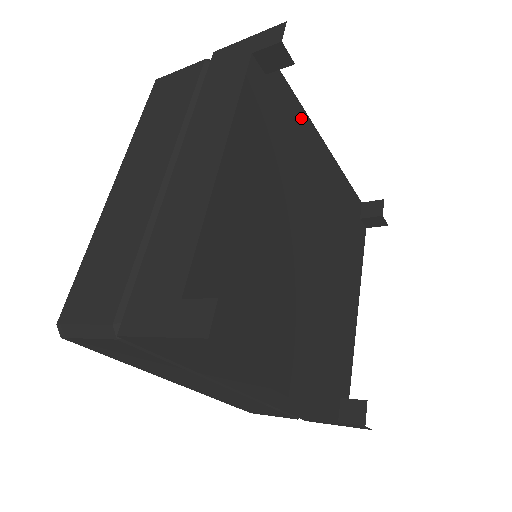
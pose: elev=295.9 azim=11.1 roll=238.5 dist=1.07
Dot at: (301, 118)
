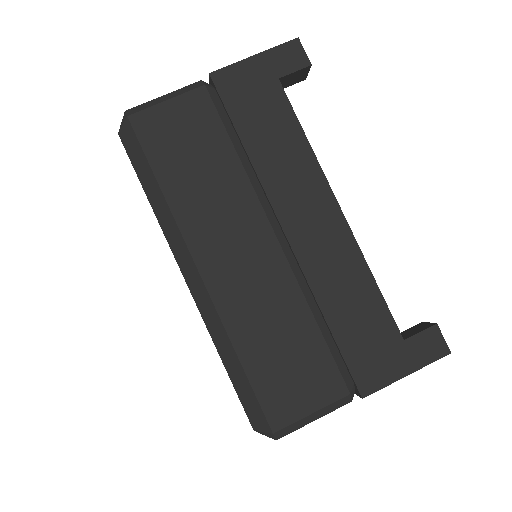
Dot at: occluded
